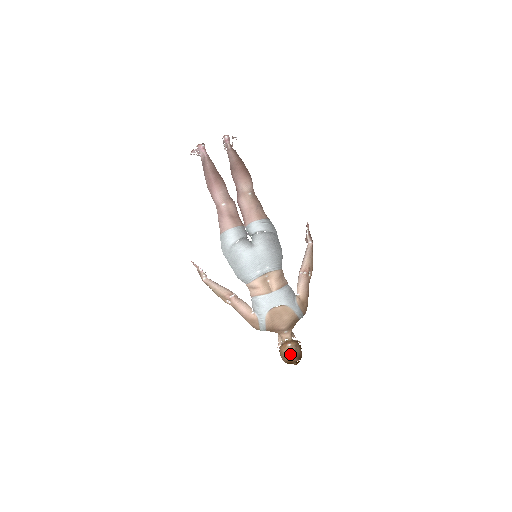
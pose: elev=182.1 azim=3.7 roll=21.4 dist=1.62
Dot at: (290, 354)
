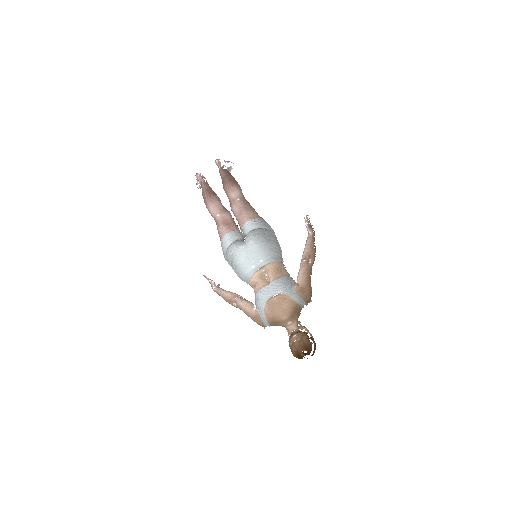
Dot at: (295, 345)
